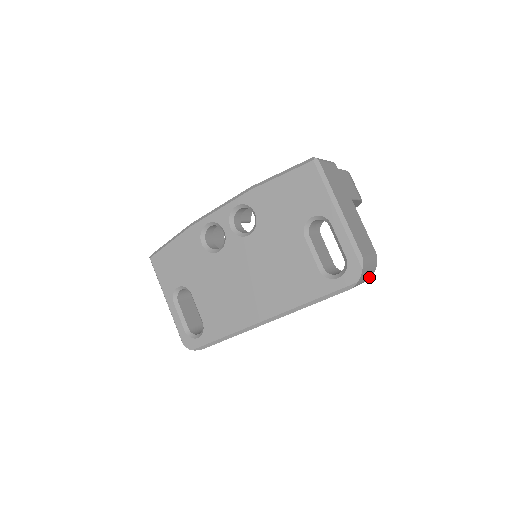
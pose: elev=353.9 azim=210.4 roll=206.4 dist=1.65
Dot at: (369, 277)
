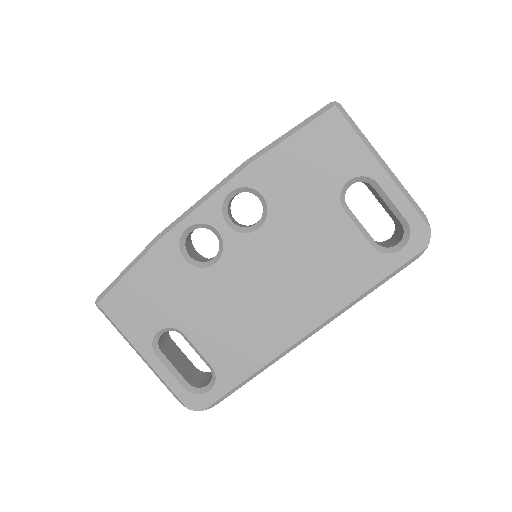
Dot at: occluded
